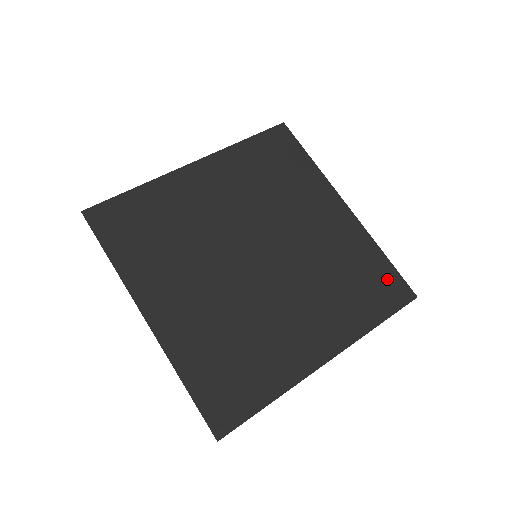
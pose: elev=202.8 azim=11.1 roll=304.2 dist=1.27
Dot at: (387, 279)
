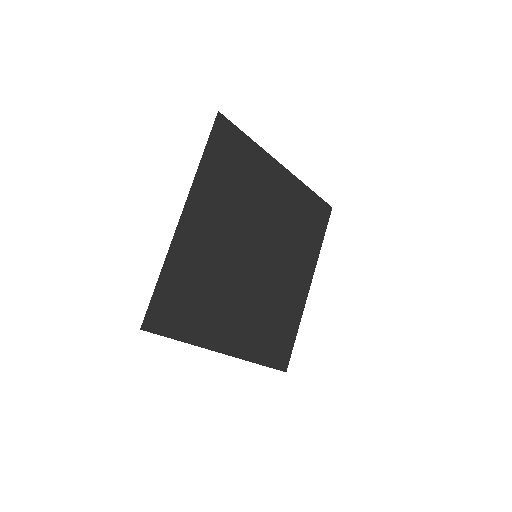
Dot at: (318, 208)
